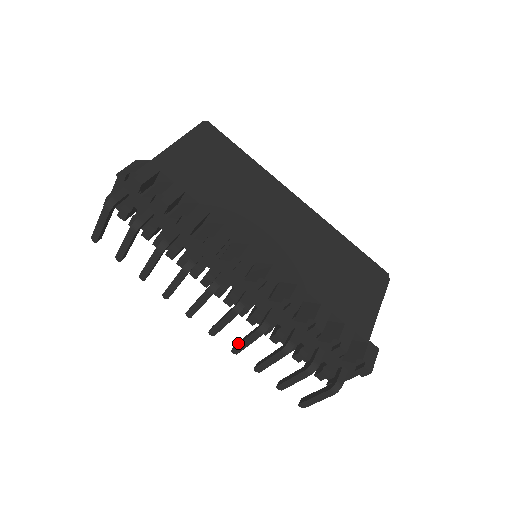
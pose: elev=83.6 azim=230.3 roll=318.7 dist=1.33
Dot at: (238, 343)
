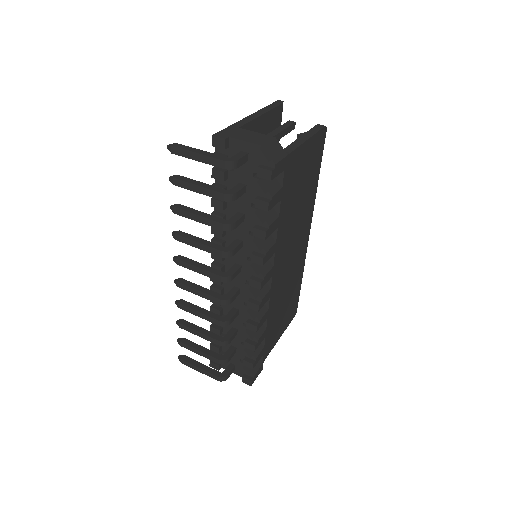
Dot at: (190, 306)
